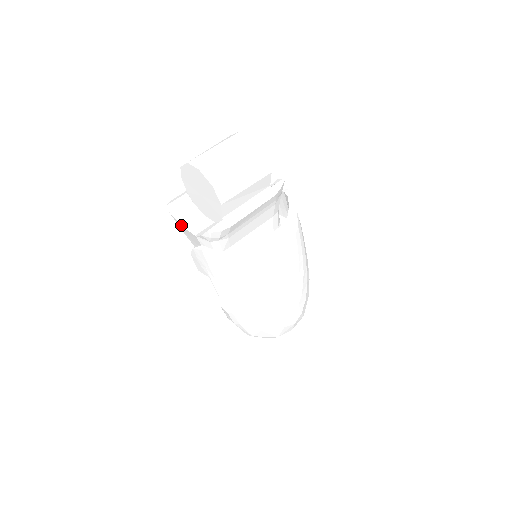
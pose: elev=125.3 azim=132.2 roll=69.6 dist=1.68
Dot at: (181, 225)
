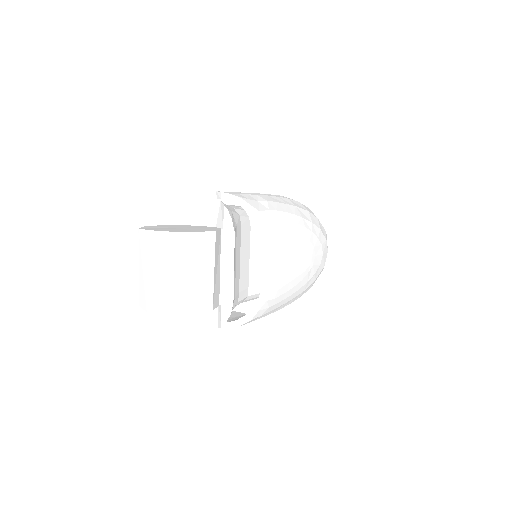
Dot at: occluded
